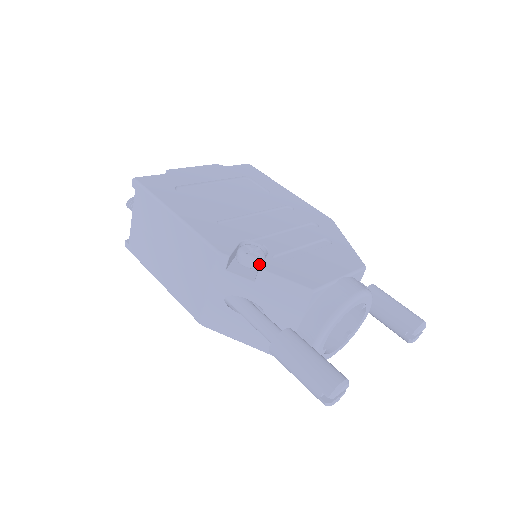
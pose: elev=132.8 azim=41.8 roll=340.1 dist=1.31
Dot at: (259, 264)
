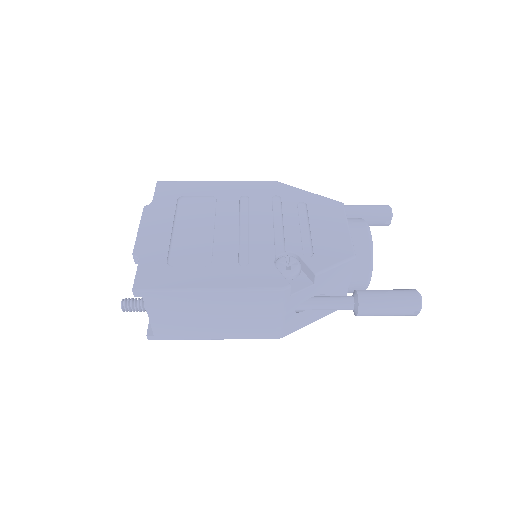
Dot at: (301, 268)
